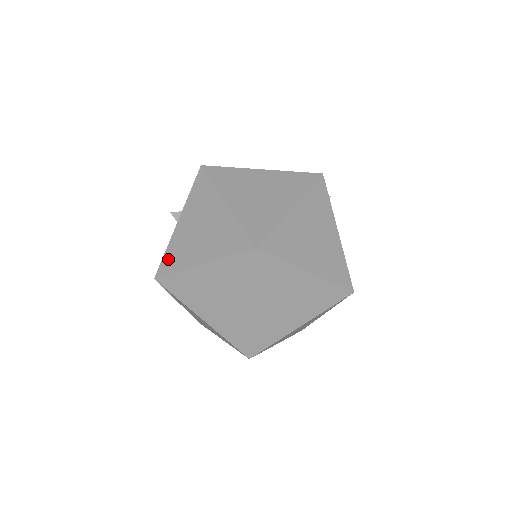
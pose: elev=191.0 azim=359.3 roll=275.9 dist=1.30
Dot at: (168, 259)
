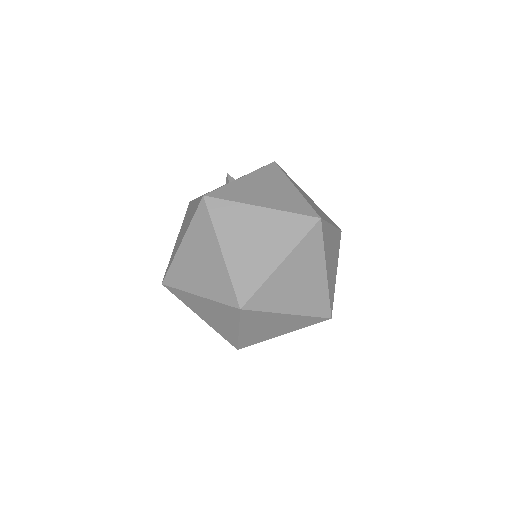
Dot at: (225, 191)
